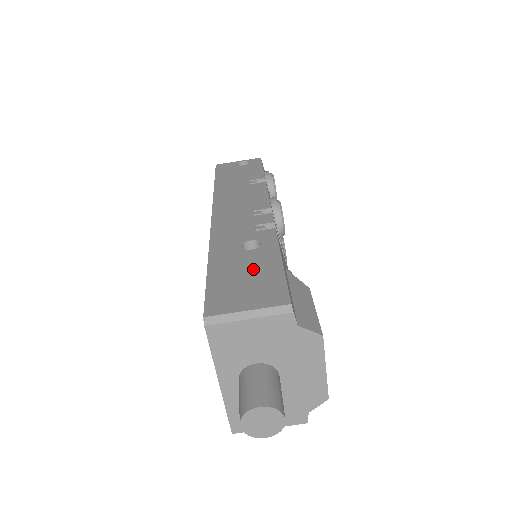
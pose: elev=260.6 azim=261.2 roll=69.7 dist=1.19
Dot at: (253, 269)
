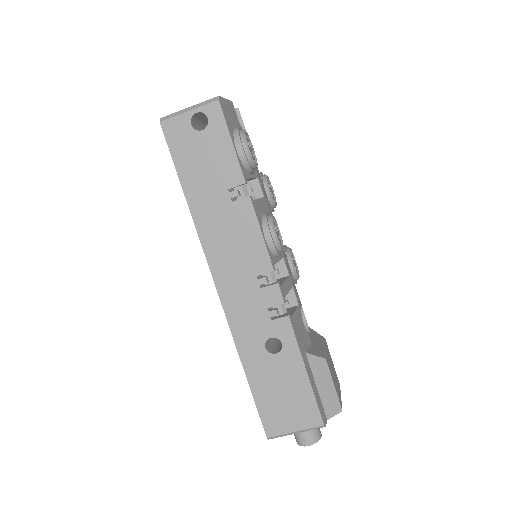
Dot at: (286, 383)
